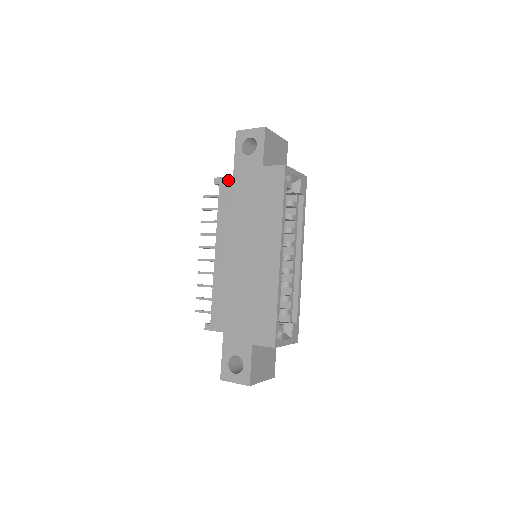
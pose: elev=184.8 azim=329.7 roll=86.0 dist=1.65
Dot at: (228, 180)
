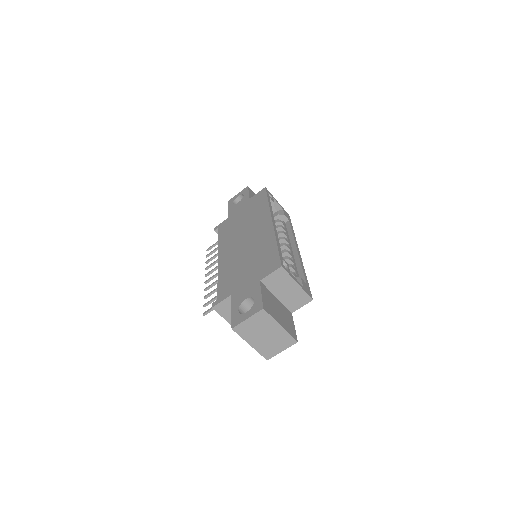
Dot at: (225, 221)
